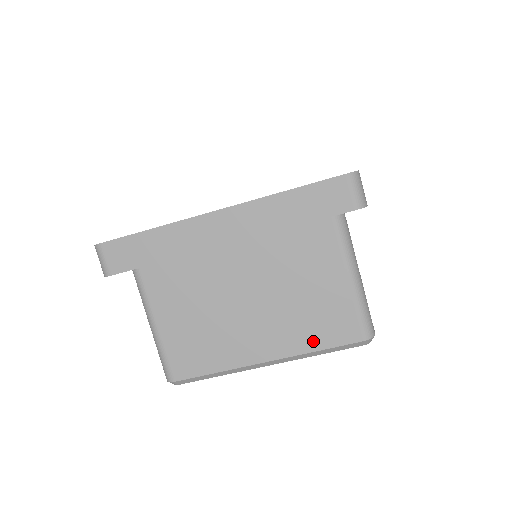
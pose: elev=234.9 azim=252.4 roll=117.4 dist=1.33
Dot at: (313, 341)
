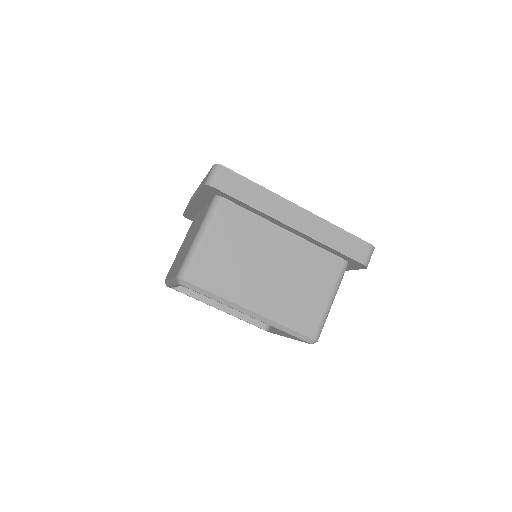
Dot at: (287, 319)
